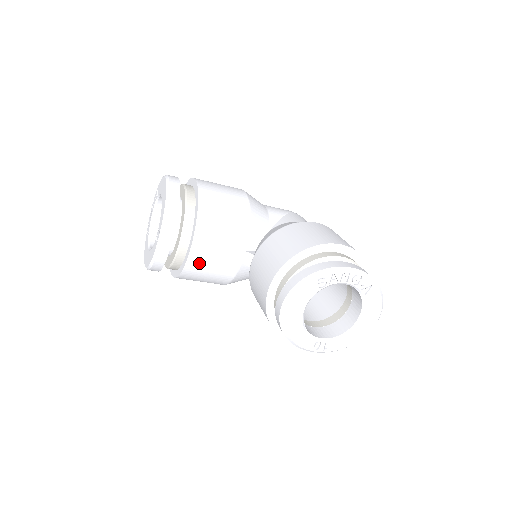
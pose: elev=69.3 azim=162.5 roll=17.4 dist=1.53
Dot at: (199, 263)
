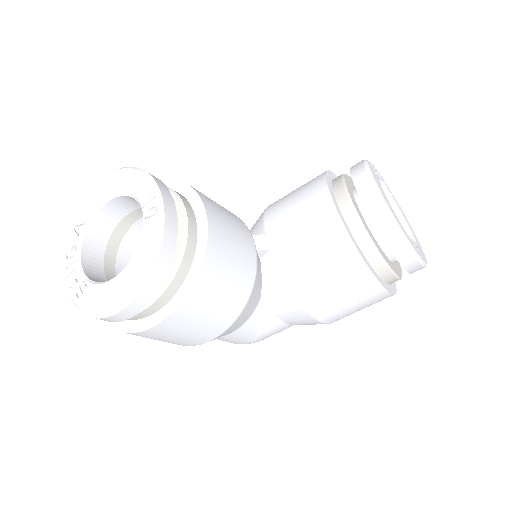
Dot at: (220, 241)
